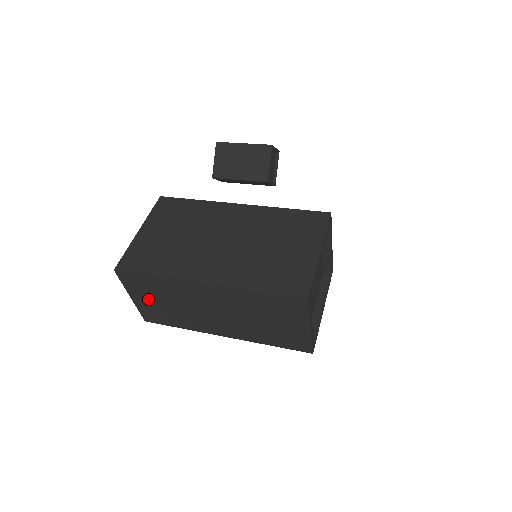
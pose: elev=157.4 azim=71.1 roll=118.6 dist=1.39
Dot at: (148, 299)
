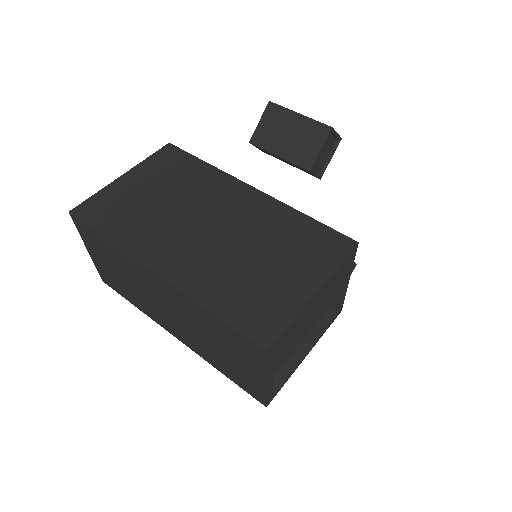
Dot at: (103, 260)
